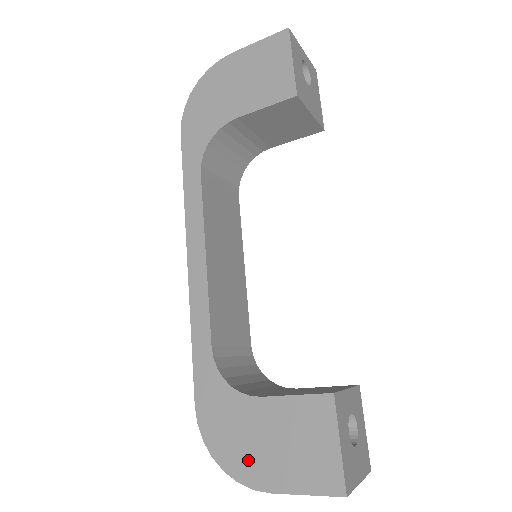
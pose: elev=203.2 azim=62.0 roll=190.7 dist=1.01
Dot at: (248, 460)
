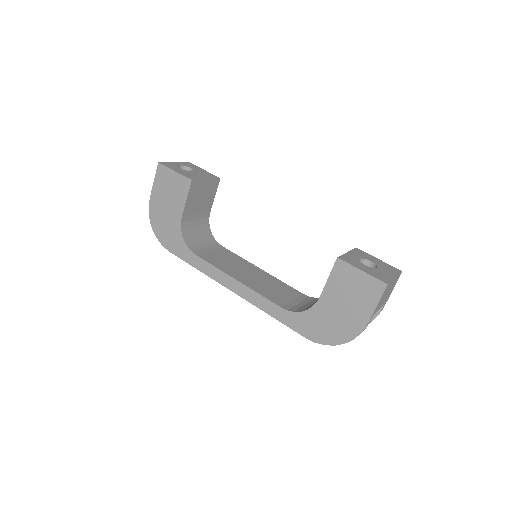
Dot at: (346, 326)
